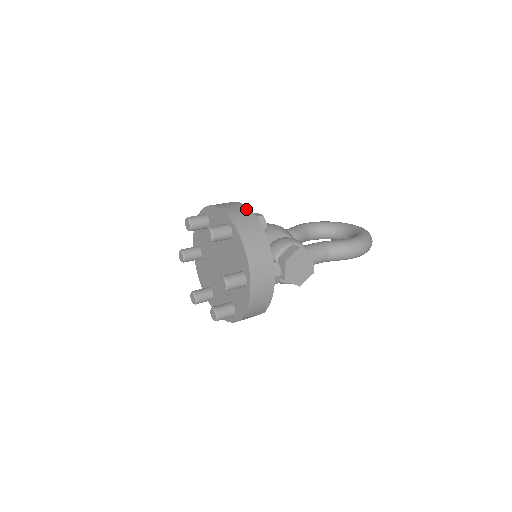
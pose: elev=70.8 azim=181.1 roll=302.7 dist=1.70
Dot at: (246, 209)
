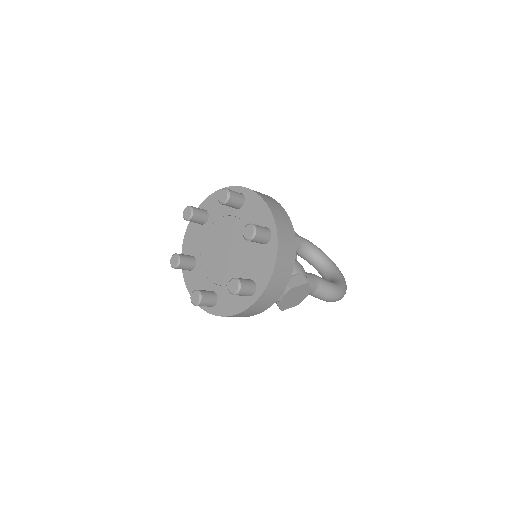
Dot at: (289, 222)
